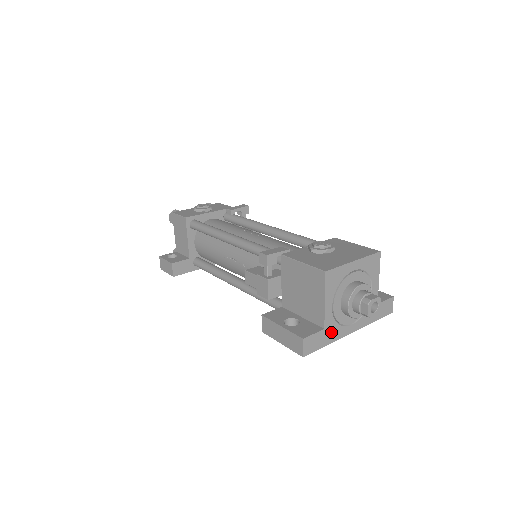
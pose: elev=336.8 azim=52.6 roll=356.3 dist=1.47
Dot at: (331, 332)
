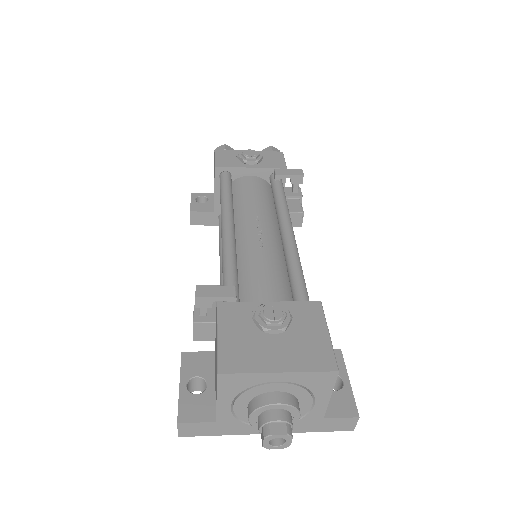
Dot at: (229, 426)
